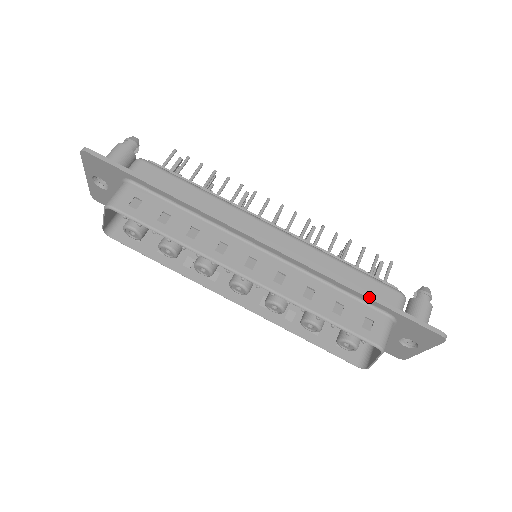
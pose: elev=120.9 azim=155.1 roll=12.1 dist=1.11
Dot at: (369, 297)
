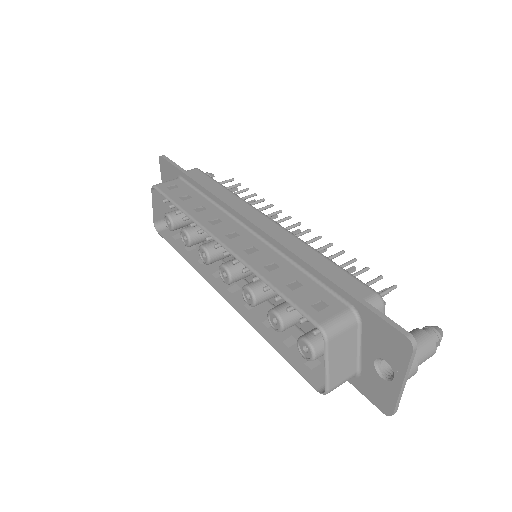
Dot at: (331, 279)
